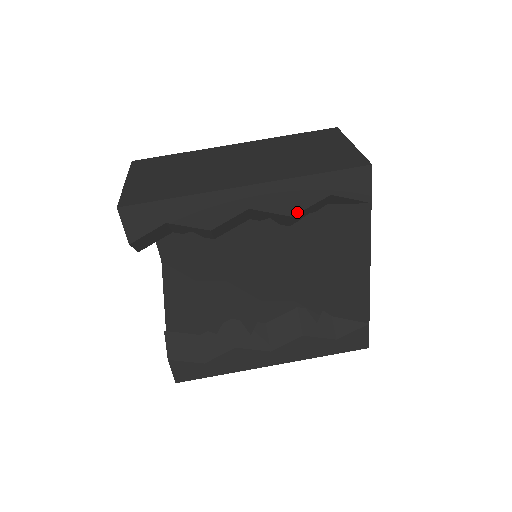
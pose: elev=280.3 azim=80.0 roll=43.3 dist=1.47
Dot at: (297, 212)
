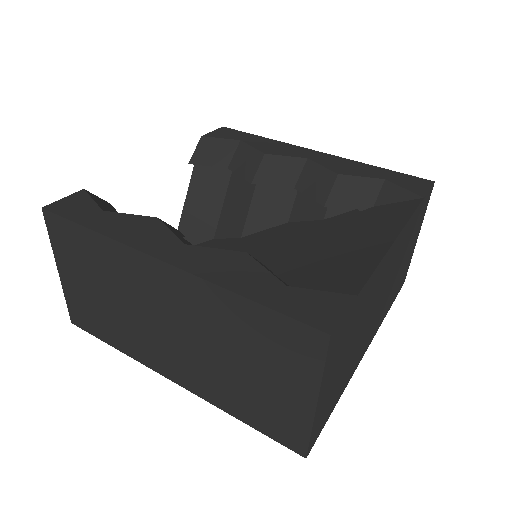
Dot at: (345, 174)
